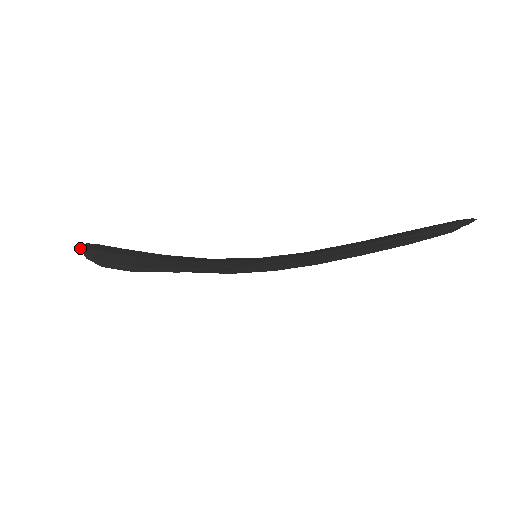
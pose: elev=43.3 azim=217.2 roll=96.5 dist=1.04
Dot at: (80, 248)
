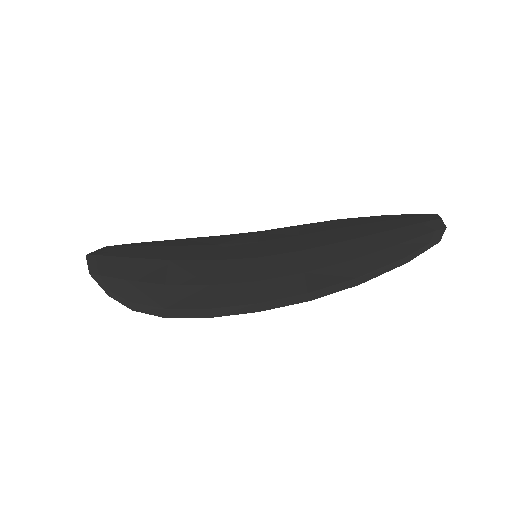
Dot at: occluded
